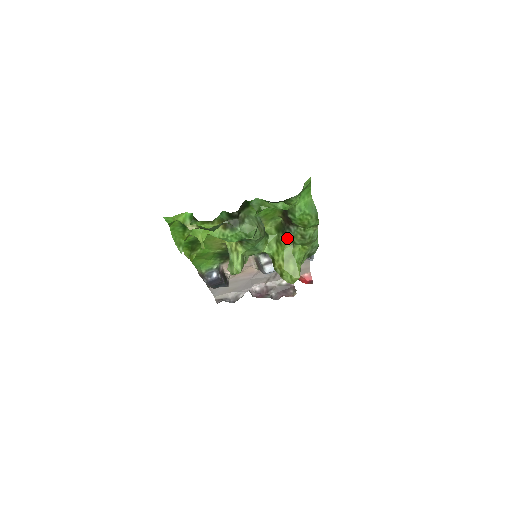
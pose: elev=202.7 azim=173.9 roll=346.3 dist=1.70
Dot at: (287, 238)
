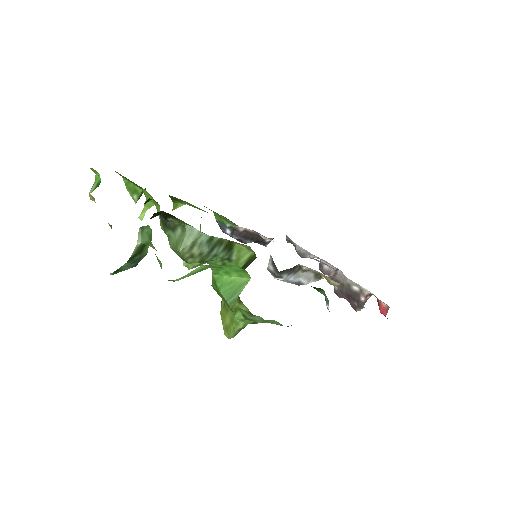
Dot at: occluded
